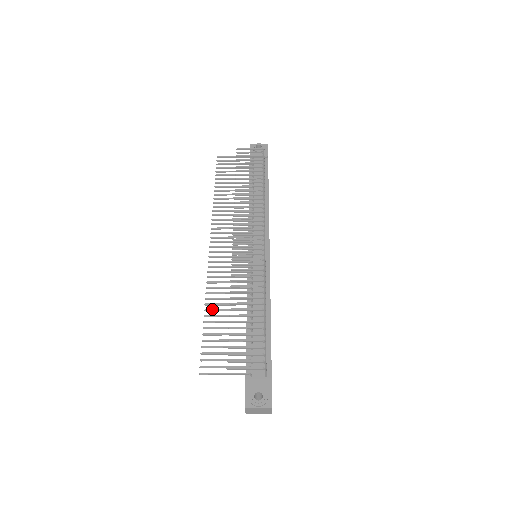
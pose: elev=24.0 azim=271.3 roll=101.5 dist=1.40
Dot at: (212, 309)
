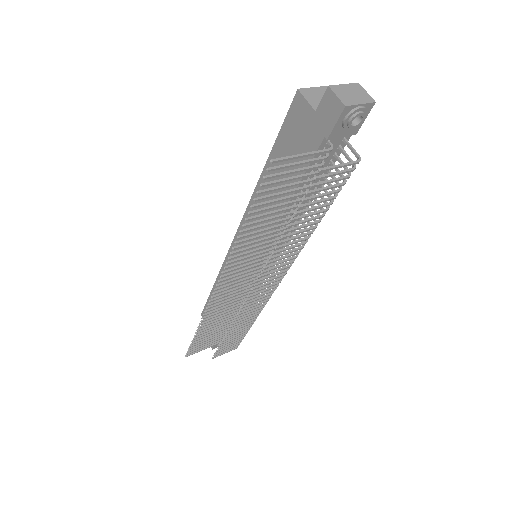
Dot at: (204, 329)
